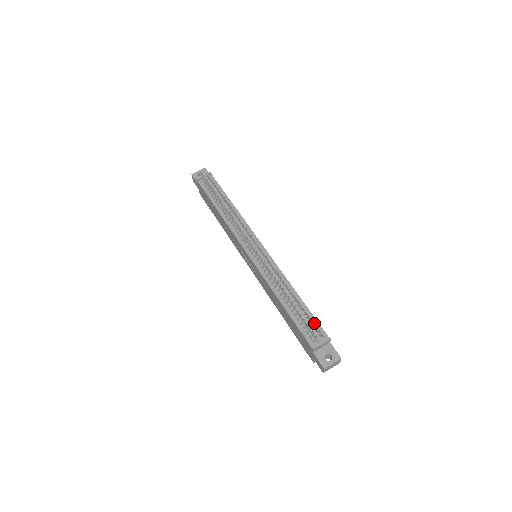
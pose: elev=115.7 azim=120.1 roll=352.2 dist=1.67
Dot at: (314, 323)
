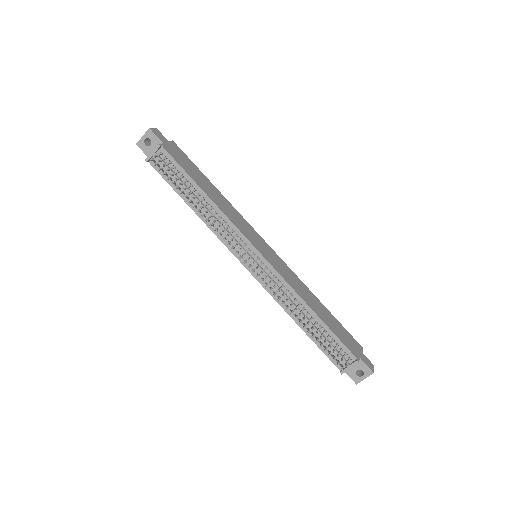
Dot at: (338, 345)
